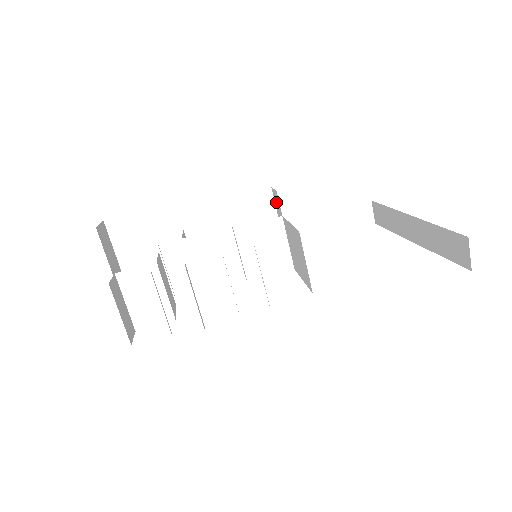
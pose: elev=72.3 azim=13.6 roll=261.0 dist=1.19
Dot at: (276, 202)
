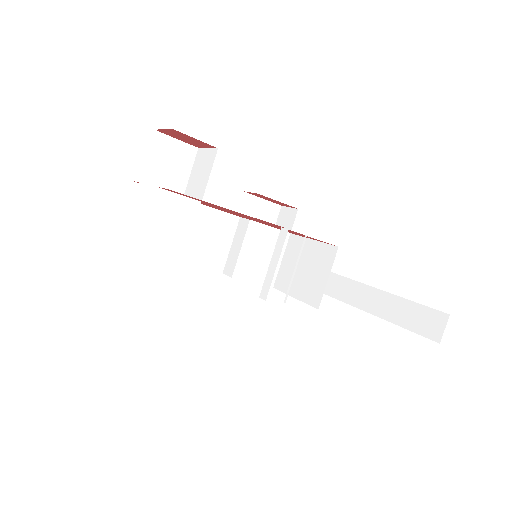
Dot at: (283, 220)
